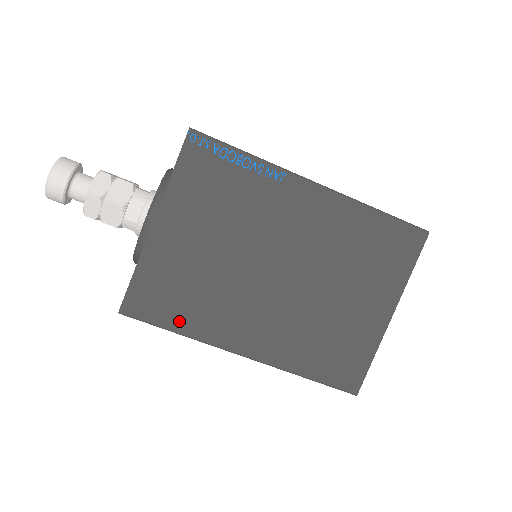
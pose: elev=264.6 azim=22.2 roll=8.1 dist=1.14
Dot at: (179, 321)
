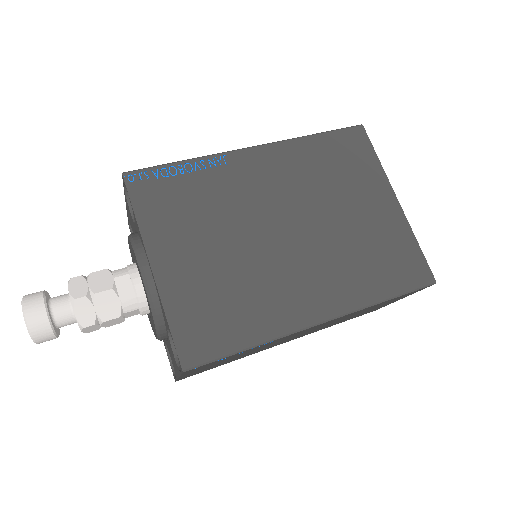
Dot at: (242, 335)
